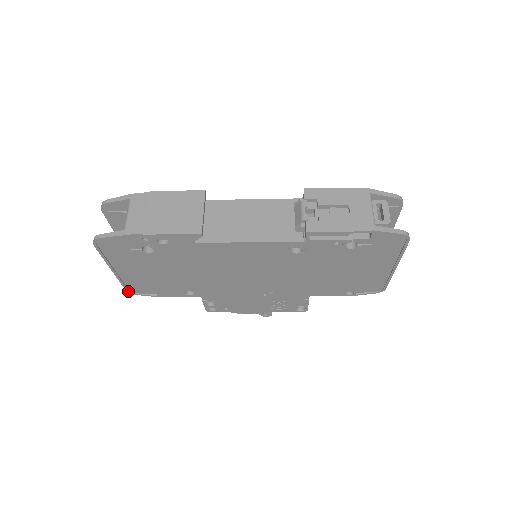
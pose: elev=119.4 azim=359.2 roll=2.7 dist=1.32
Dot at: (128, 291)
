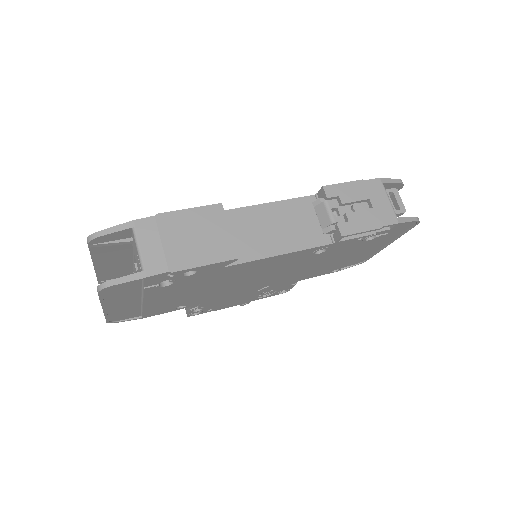
Dot at: (108, 322)
